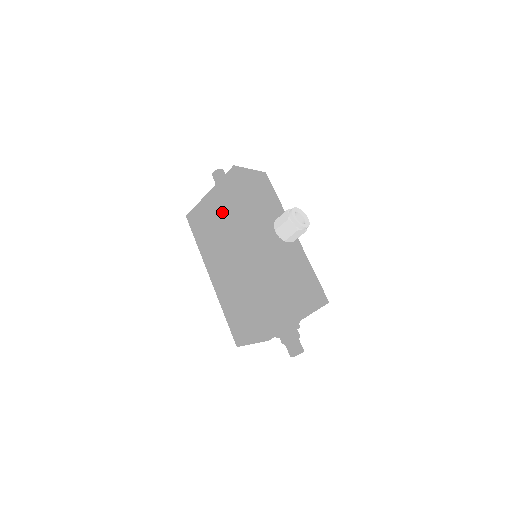
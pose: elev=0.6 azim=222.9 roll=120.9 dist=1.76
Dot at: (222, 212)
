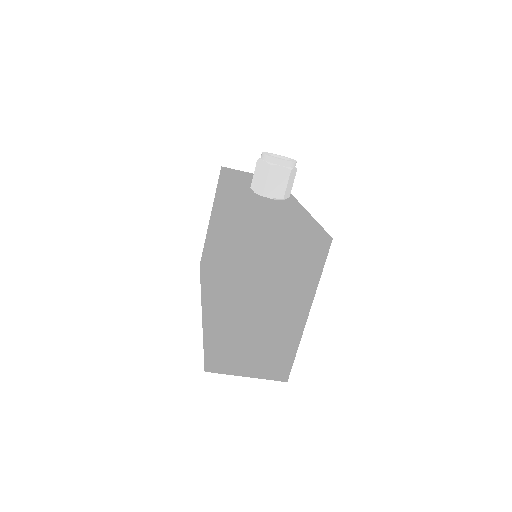
Dot at: (213, 220)
